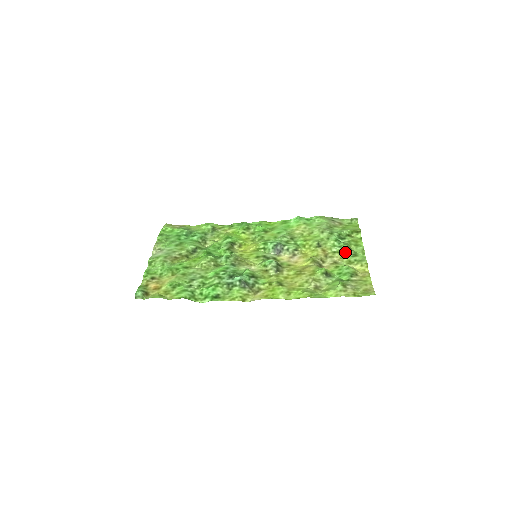
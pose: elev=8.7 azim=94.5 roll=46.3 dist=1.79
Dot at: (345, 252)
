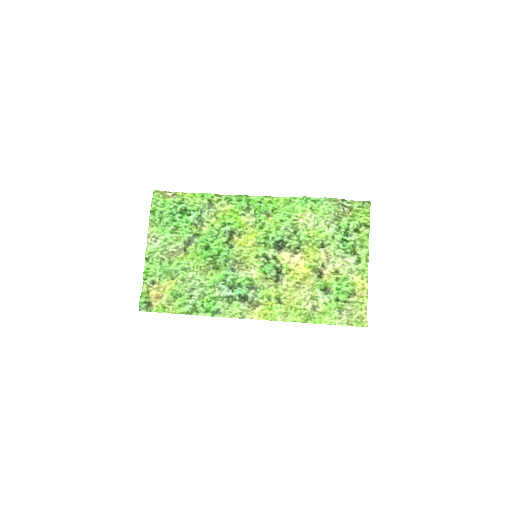
Dot at: (348, 257)
